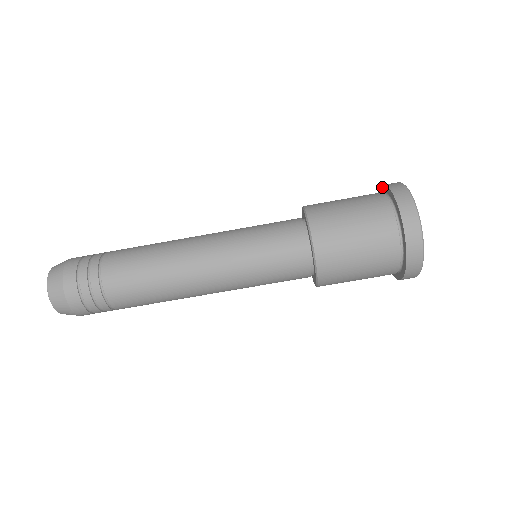
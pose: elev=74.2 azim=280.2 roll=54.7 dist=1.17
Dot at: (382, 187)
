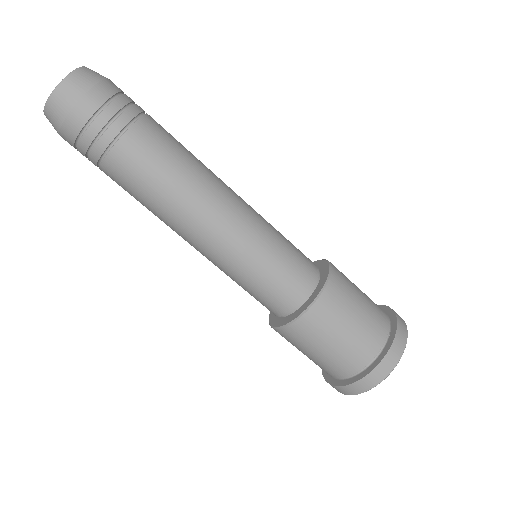
Dot at: (395, 331)
